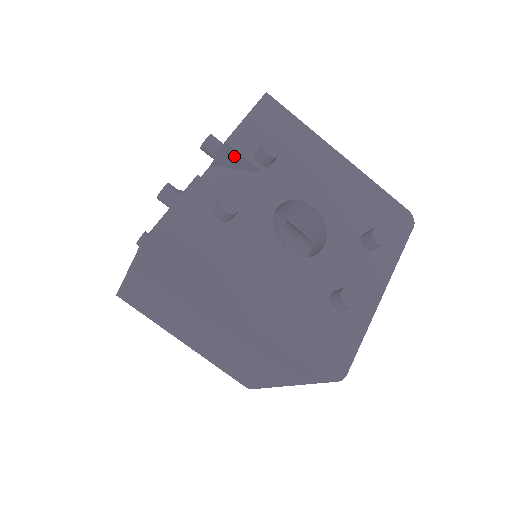
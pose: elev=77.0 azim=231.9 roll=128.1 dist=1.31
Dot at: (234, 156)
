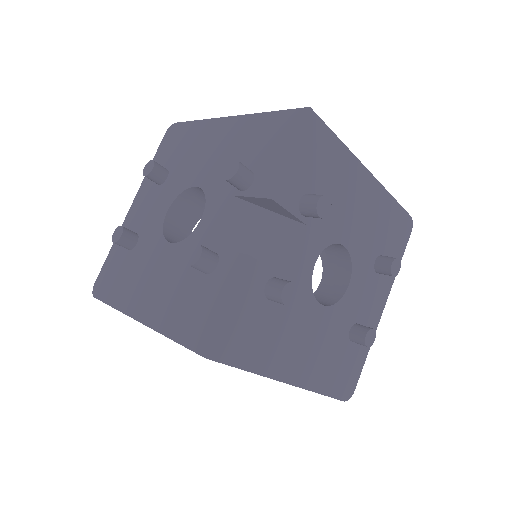
Dot at: (275, 207)
